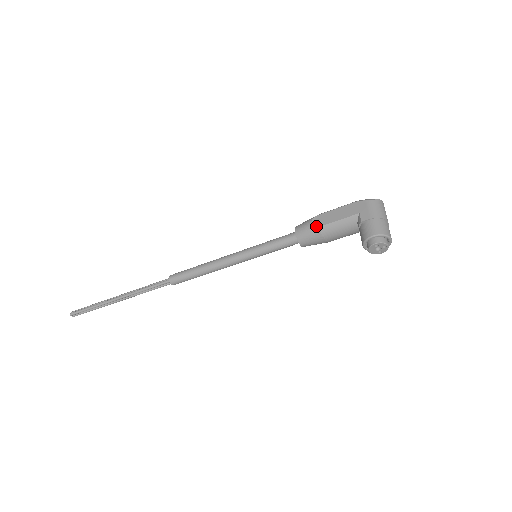
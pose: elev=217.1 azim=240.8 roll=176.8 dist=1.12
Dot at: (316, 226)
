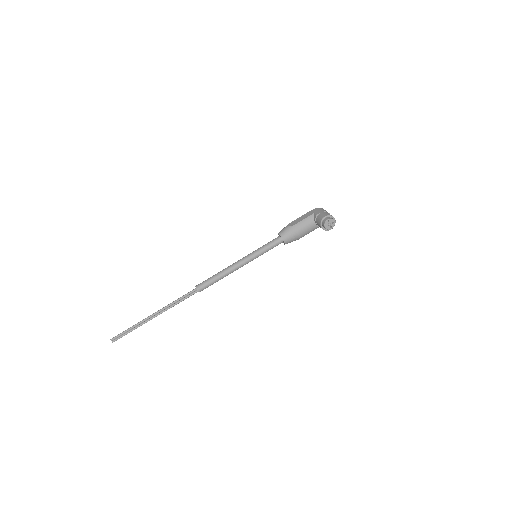
Dot at: (291, 226)
